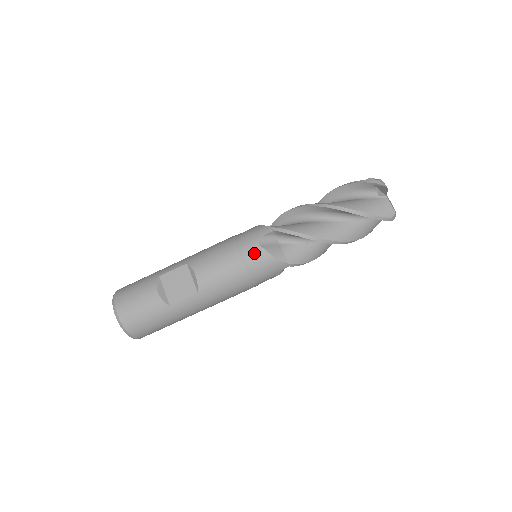
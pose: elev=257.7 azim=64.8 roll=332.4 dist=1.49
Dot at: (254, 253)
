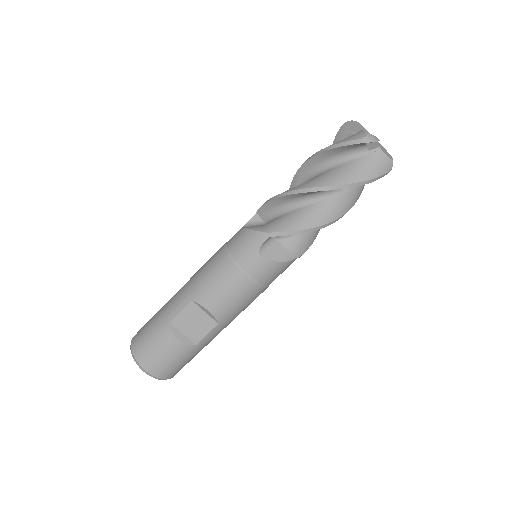
Dot at: (260, 268)
